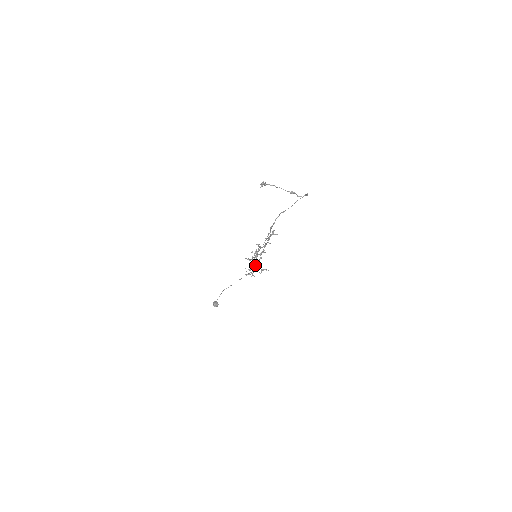
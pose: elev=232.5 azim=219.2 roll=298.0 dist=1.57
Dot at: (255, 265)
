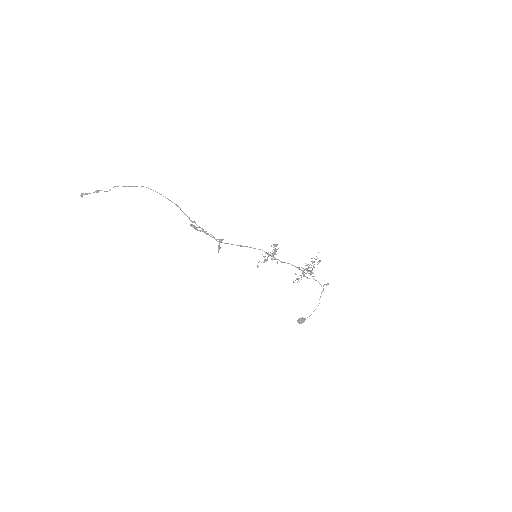
Dot at: occluded
